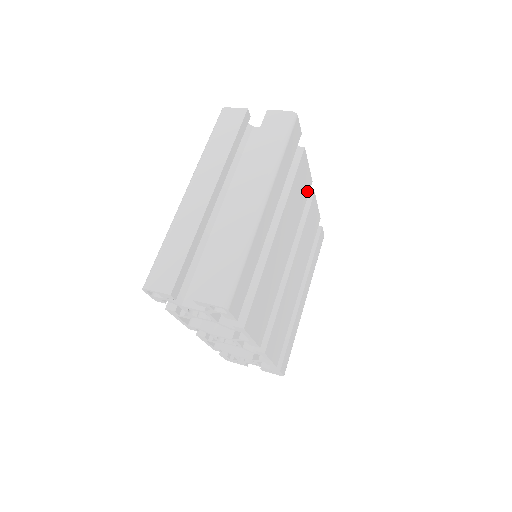
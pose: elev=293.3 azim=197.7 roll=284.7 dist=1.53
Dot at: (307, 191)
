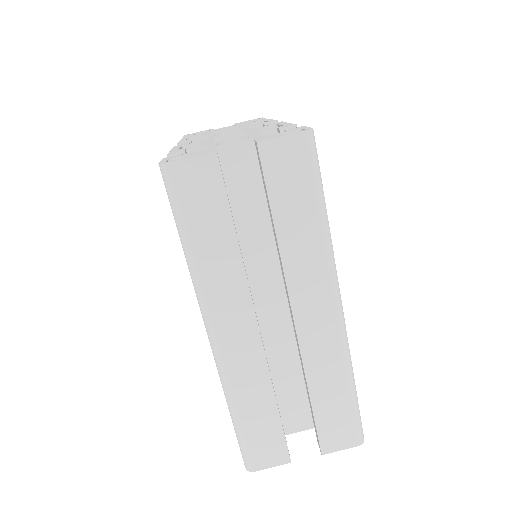
Dot at: occluded
